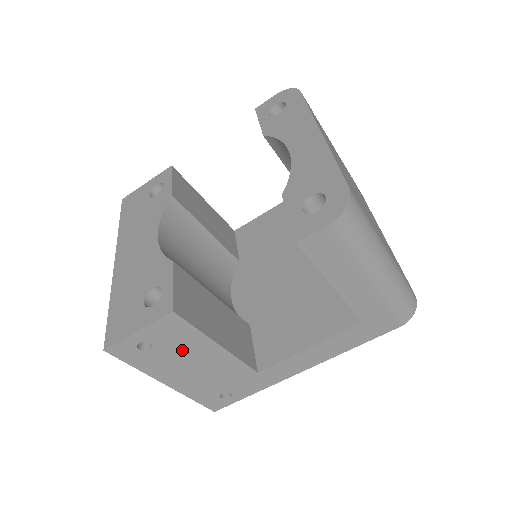
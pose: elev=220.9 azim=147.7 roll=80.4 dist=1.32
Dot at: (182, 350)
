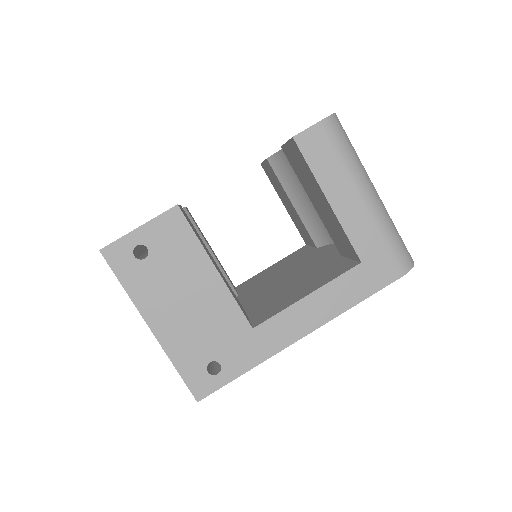
Dot at: (177, 268)
